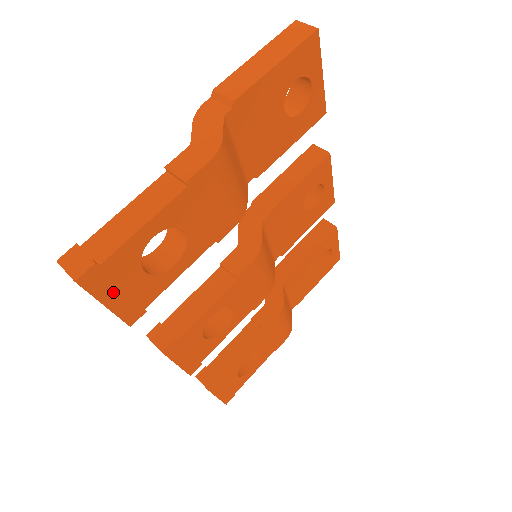
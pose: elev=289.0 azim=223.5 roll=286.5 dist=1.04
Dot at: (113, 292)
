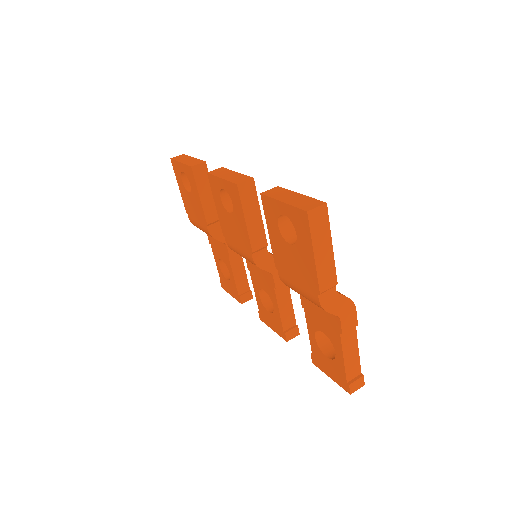
Dot at: occluded
